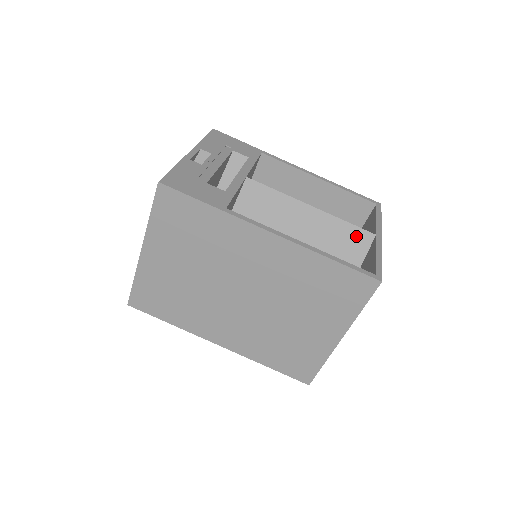
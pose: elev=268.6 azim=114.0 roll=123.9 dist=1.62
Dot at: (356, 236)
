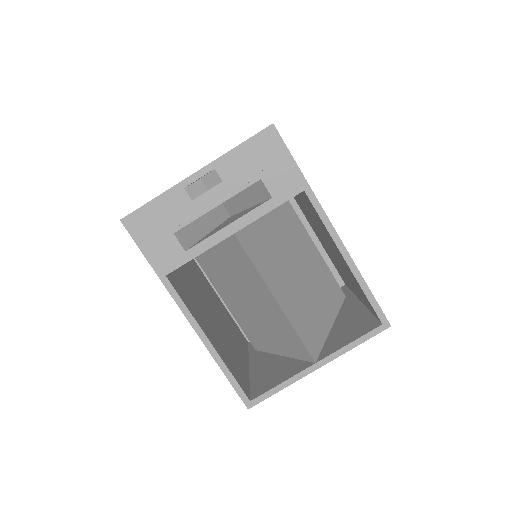
Dot at: (301, 347)
